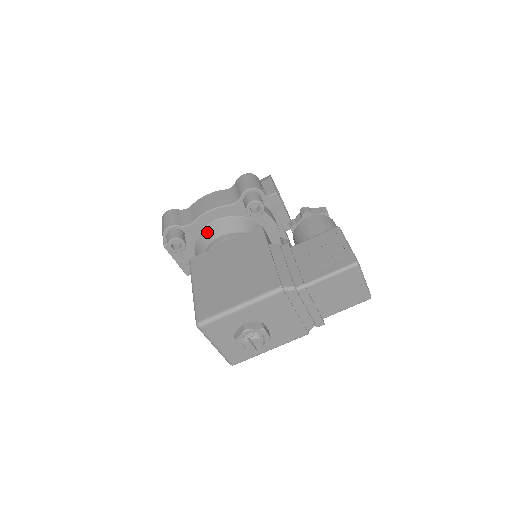
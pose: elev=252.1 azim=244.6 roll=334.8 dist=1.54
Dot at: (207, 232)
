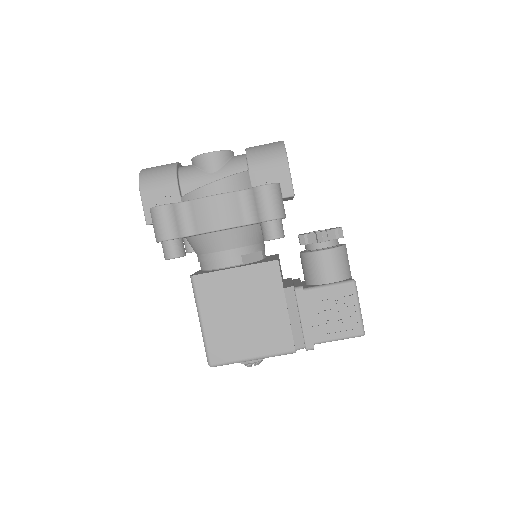
Dot at: (210, 240)
